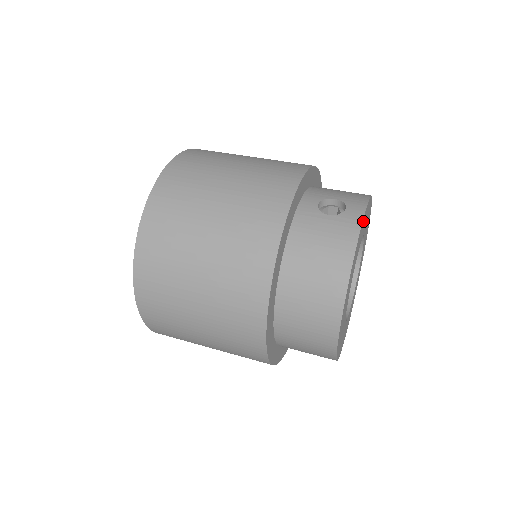
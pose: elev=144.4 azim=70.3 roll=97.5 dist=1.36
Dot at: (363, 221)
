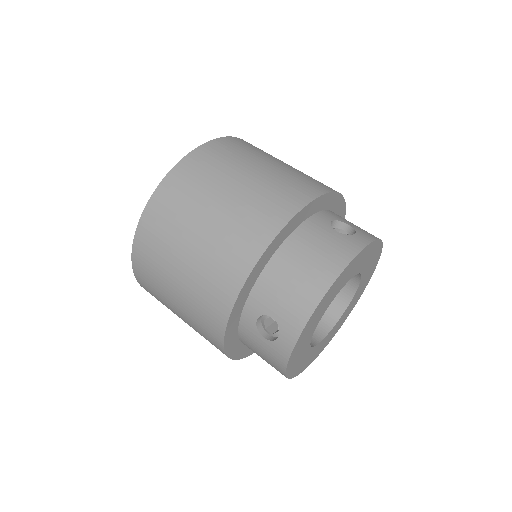
Dot at: (296, 347)
